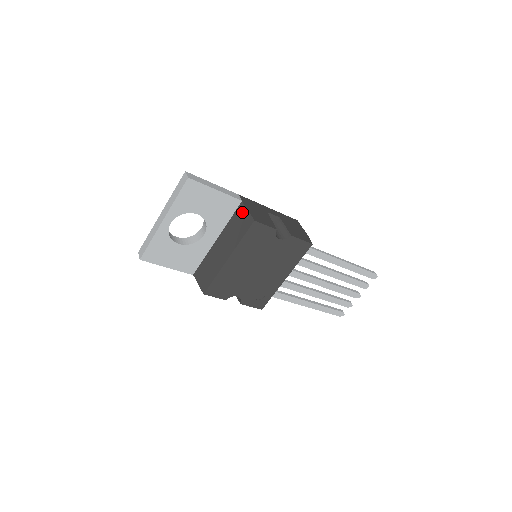
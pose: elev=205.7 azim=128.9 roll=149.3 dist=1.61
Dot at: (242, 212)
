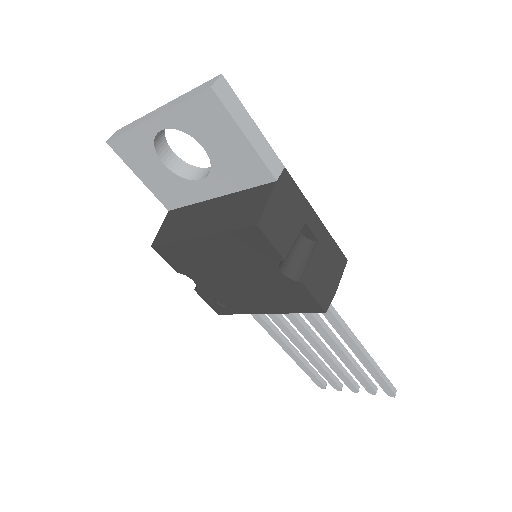
Dot at: (262, 196)
